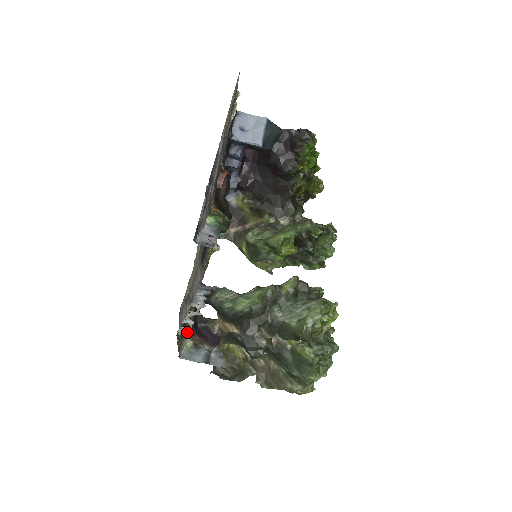
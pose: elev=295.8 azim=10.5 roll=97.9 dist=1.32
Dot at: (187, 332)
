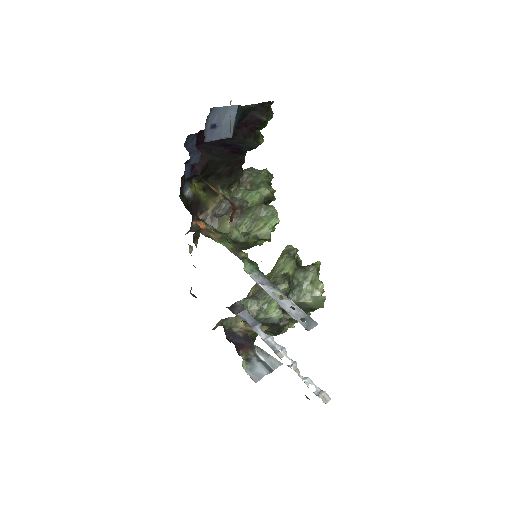
Dot at: (325, 396)
